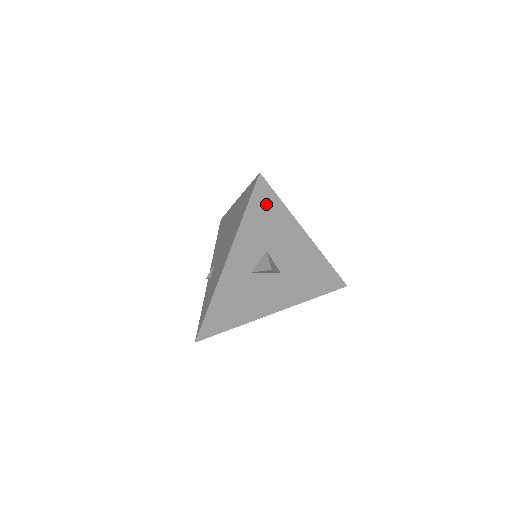
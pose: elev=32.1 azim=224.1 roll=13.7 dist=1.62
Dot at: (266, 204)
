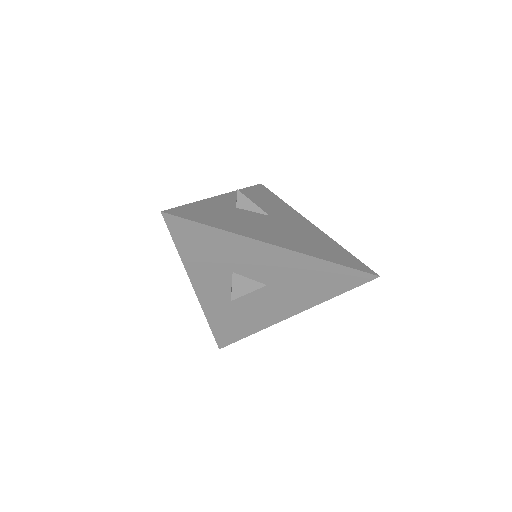
Dot at: (194, 235)
